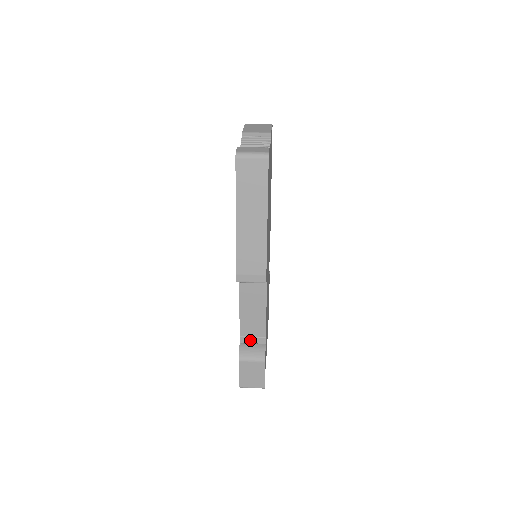
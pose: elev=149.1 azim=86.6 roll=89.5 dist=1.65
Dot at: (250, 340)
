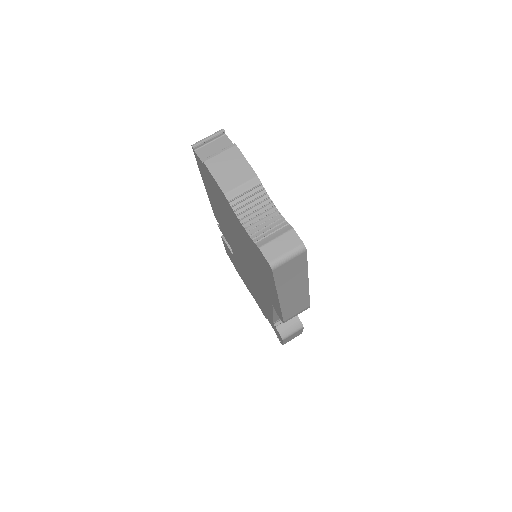
Dot at: occluded
